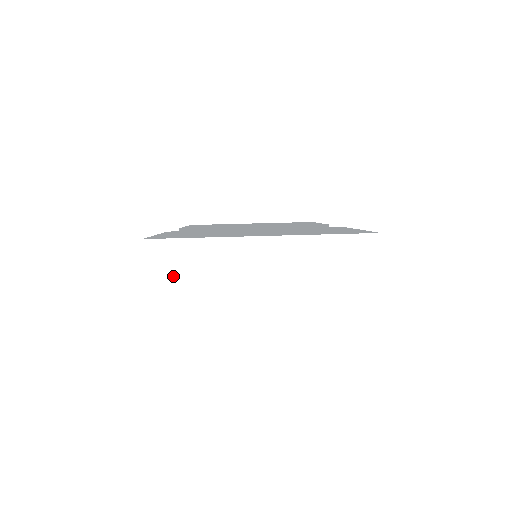
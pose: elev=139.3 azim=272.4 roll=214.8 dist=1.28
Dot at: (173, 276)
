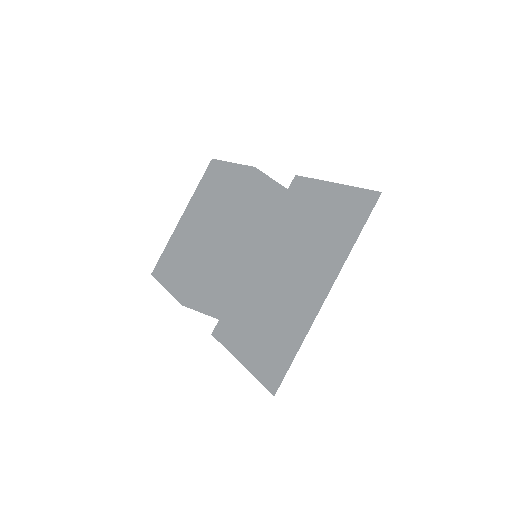
Dot at: occluded
